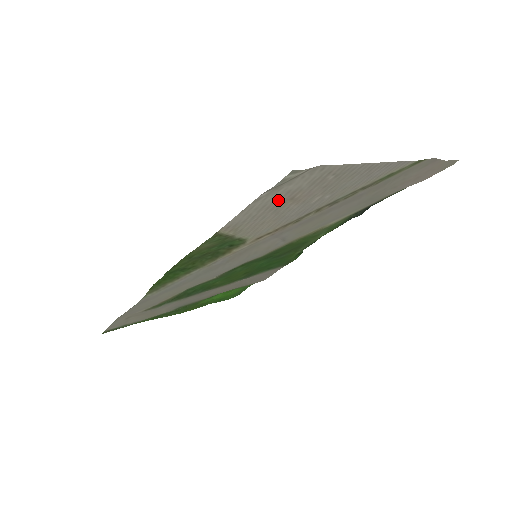
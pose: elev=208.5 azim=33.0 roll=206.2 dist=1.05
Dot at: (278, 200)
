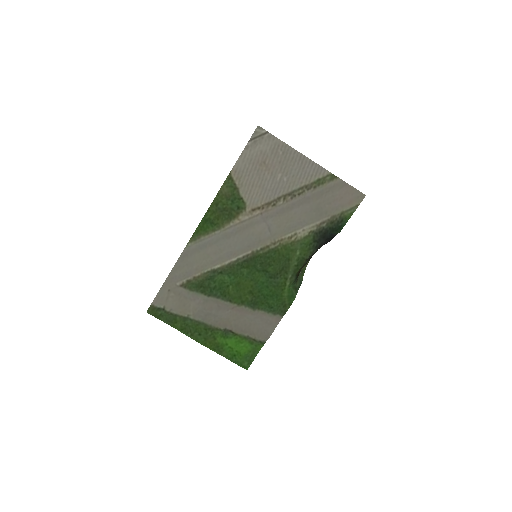
Dot at: (258, 159)
